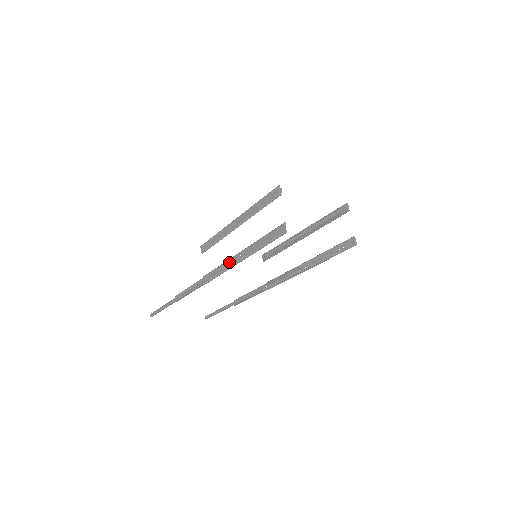
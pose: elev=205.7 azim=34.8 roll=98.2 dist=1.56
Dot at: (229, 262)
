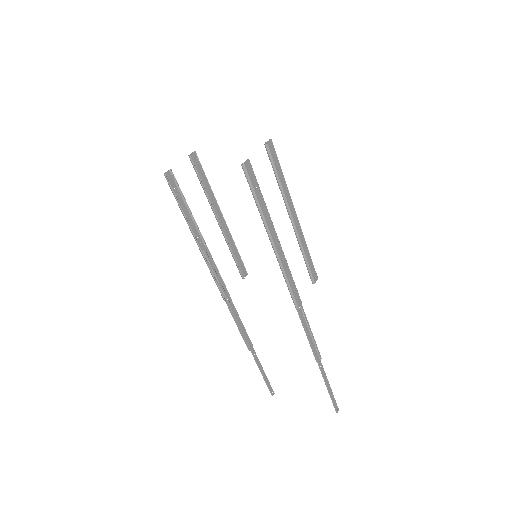
Dot at: (206, 254)
